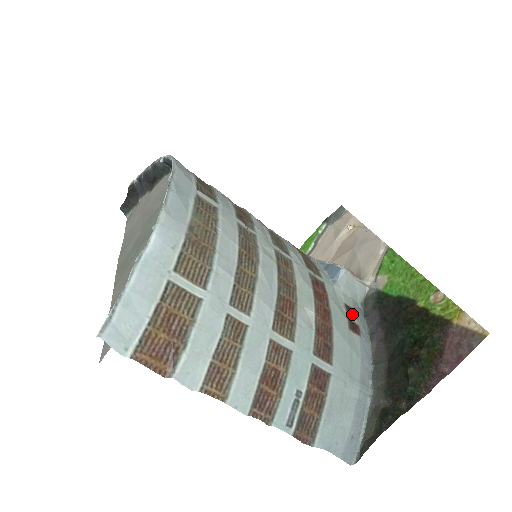
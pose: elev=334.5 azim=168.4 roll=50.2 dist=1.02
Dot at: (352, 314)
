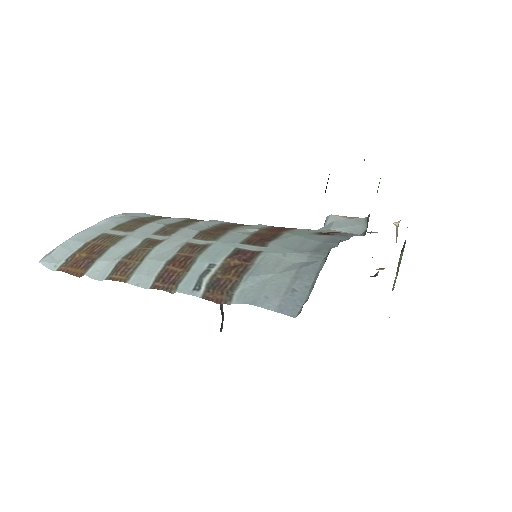
Dot at: (333, 233)
